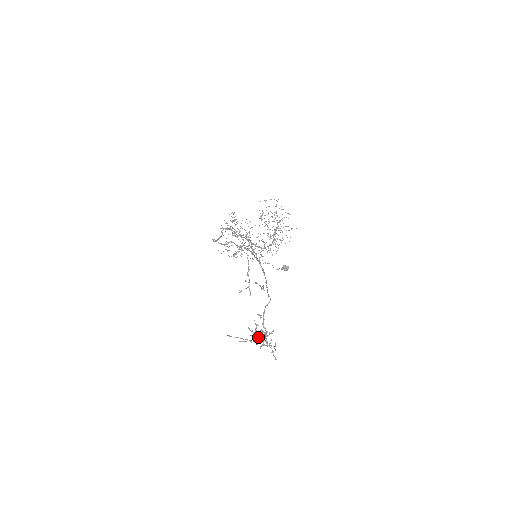
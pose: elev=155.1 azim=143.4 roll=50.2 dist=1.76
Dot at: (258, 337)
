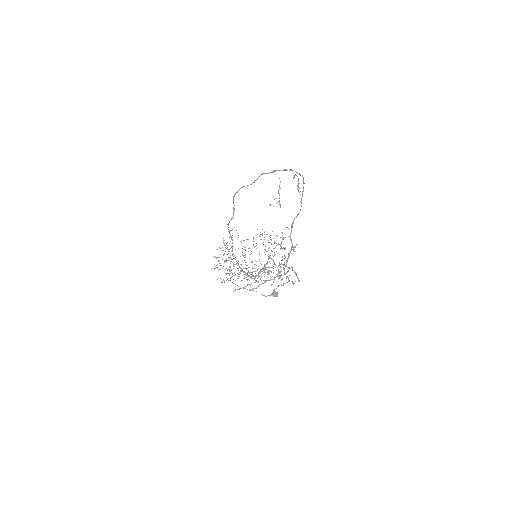
Dot at: occluded
